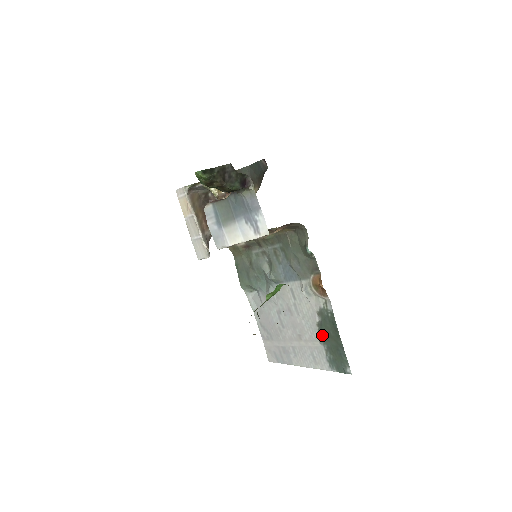
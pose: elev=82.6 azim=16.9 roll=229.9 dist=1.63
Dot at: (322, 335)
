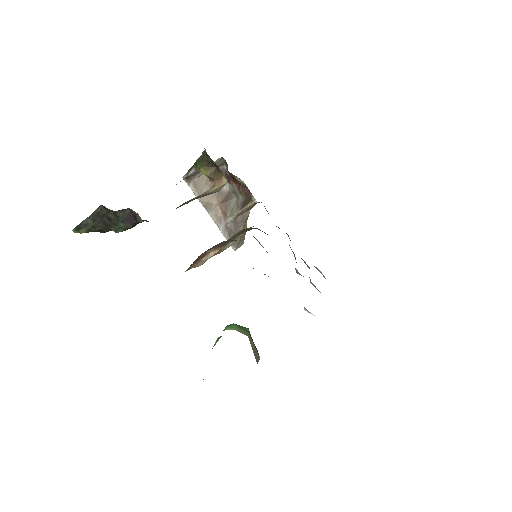
Dot at: occluded
